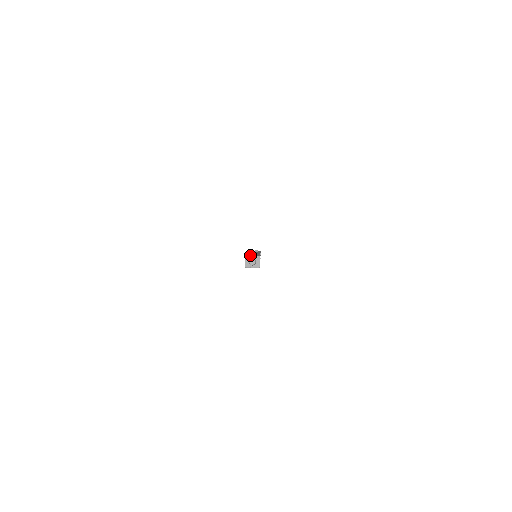
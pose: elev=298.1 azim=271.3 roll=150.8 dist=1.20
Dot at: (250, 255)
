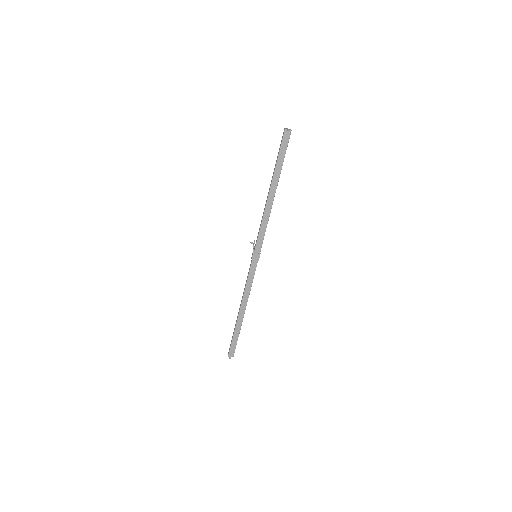
Dot at: (230, 356)
